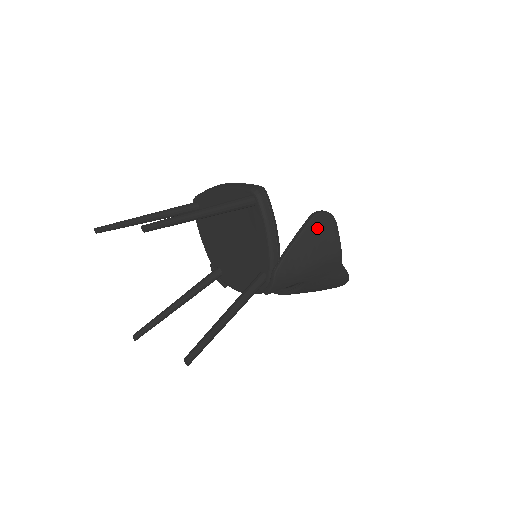
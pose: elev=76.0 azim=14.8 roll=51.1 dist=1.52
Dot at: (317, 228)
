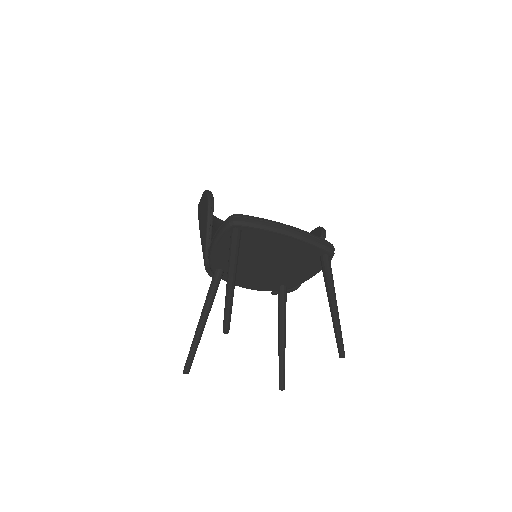
Dot at: occluded
